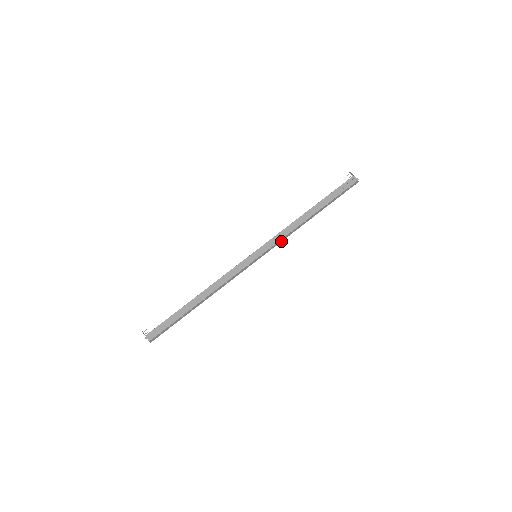
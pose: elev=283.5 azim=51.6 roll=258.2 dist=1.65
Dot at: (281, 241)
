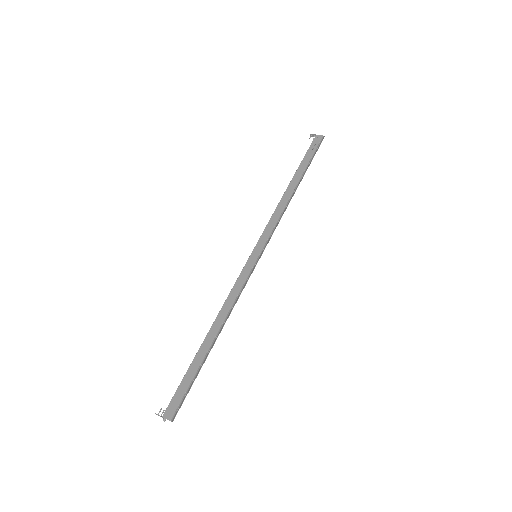
Dot at: (276, 226)
